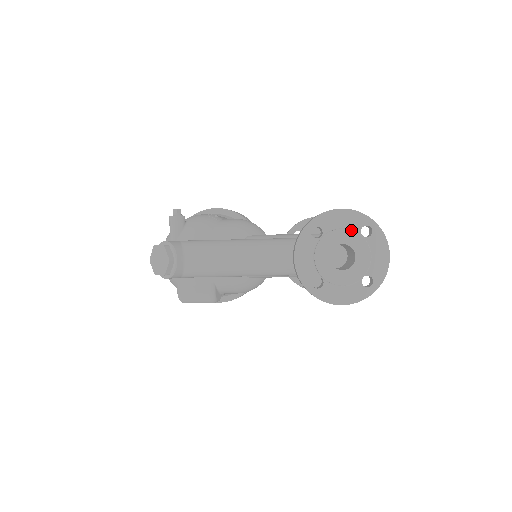
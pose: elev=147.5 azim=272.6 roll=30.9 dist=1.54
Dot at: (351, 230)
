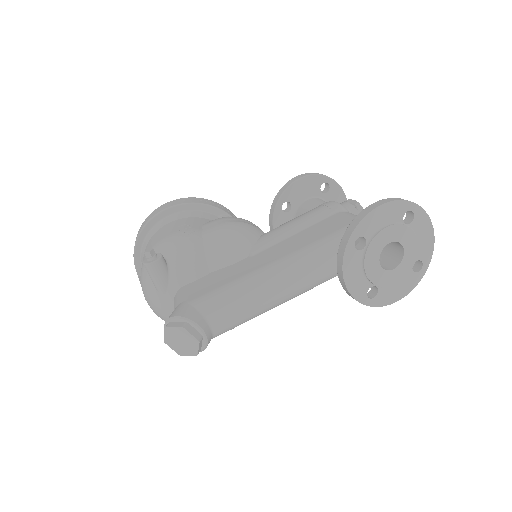
Dot at: (395, 225)
